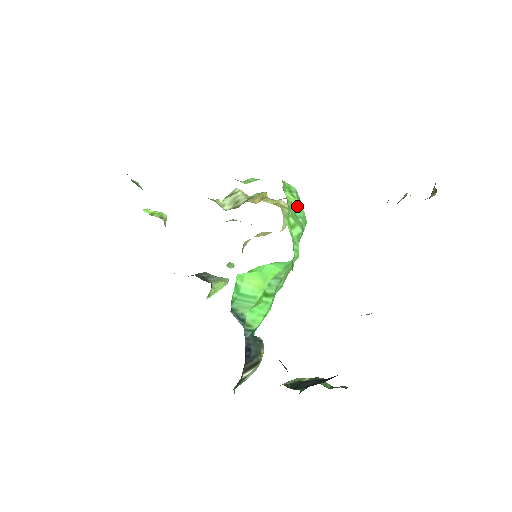
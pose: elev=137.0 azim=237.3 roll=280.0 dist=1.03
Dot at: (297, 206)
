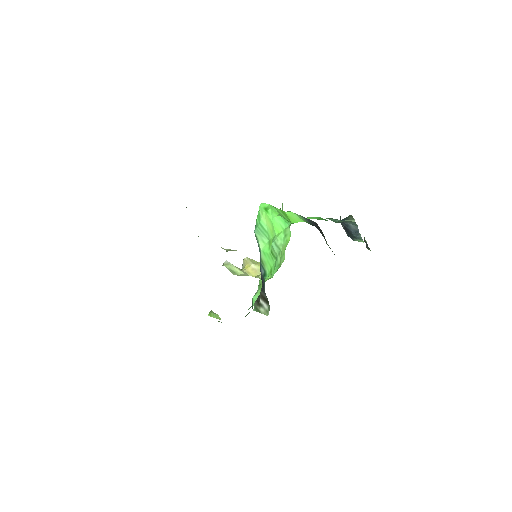
Dot at: occluded
